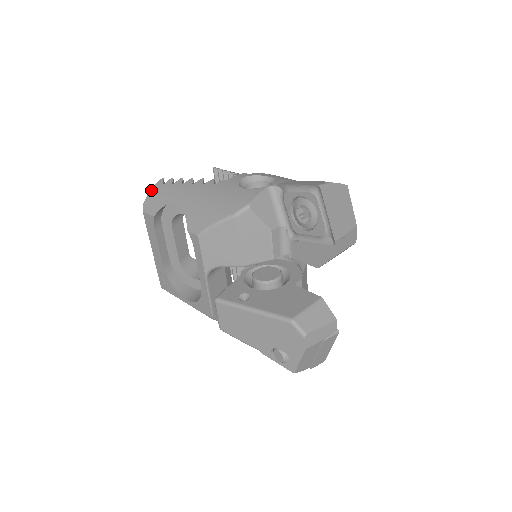
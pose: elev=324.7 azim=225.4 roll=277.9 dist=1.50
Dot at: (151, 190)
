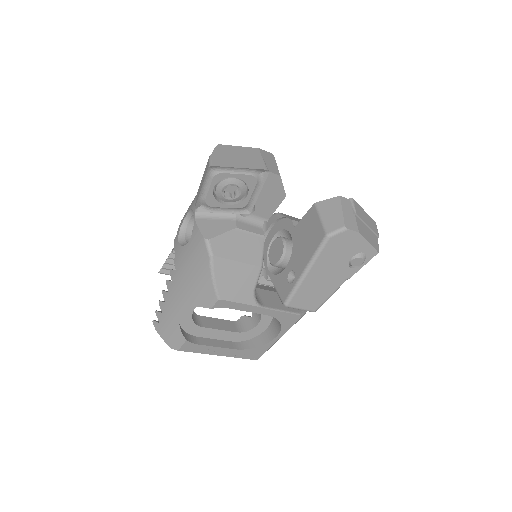
Dot at: (160, 336)
